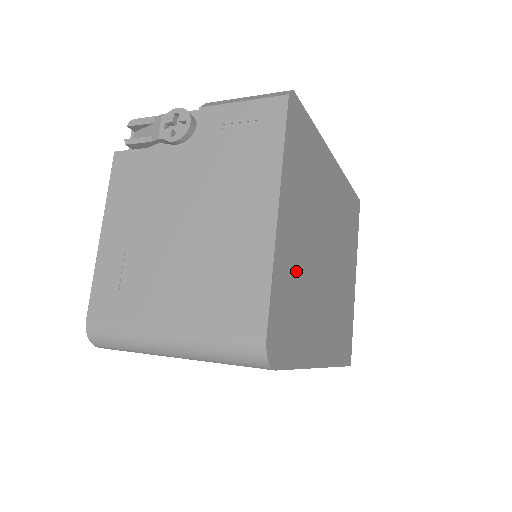
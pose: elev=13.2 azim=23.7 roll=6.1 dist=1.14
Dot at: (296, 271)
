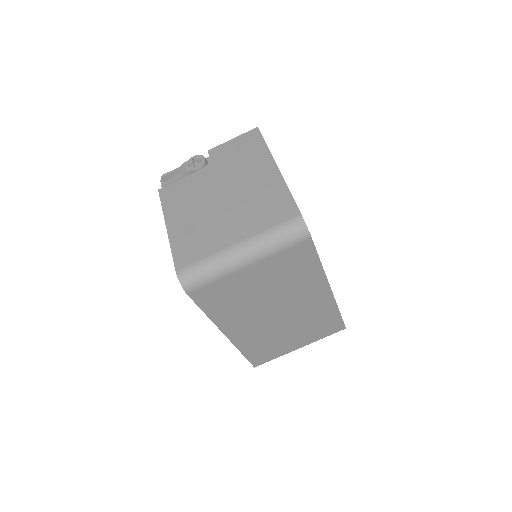
Dot at: occluded
